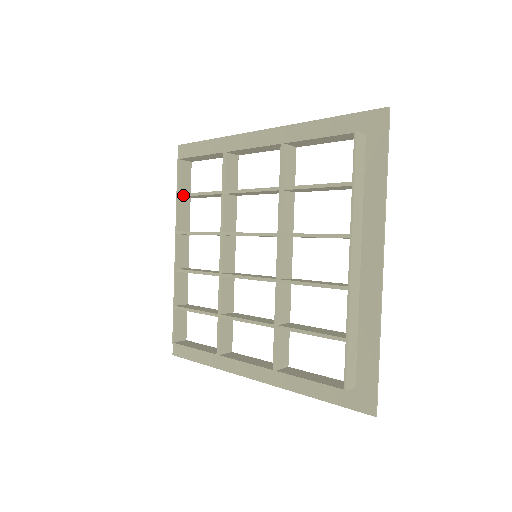
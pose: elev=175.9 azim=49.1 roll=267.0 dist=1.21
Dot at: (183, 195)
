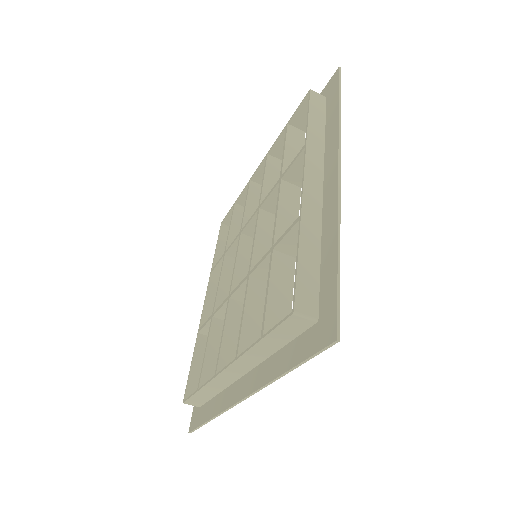
Dot at: (286, 132)
